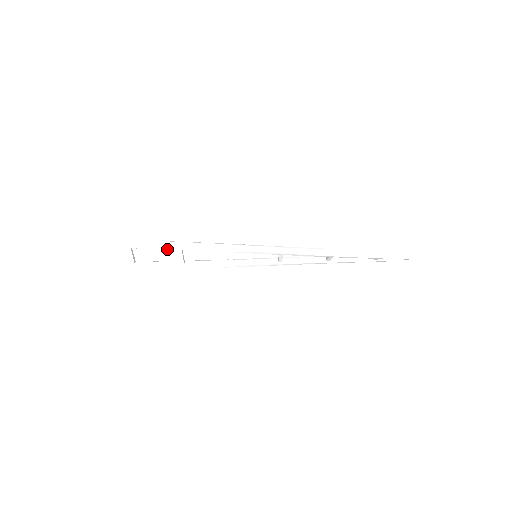
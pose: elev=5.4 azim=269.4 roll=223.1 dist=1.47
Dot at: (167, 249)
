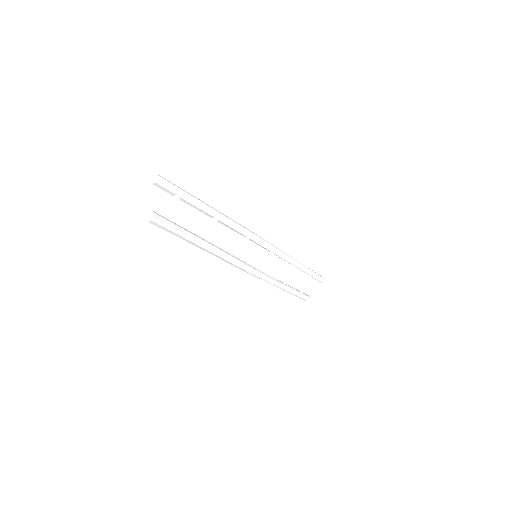
Dot at: (210, 211)
